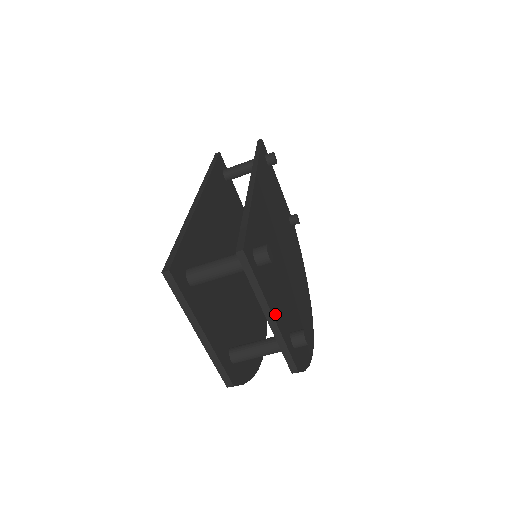
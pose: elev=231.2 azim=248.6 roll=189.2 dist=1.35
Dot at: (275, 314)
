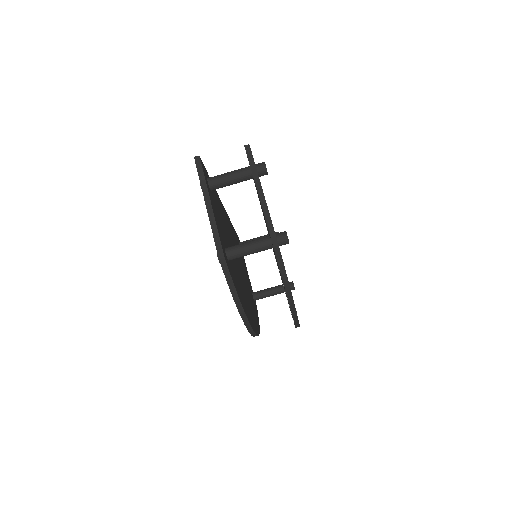
Dot at: occluded
